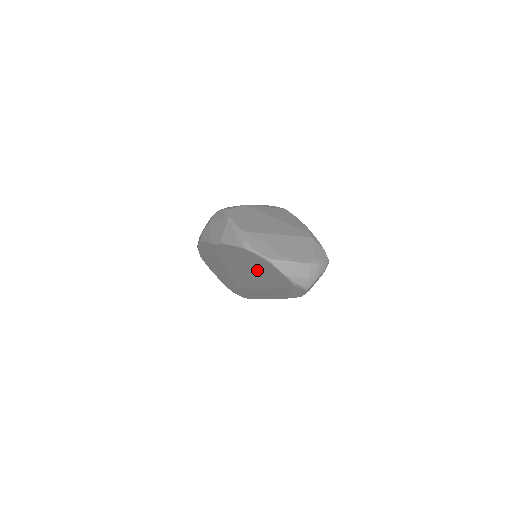
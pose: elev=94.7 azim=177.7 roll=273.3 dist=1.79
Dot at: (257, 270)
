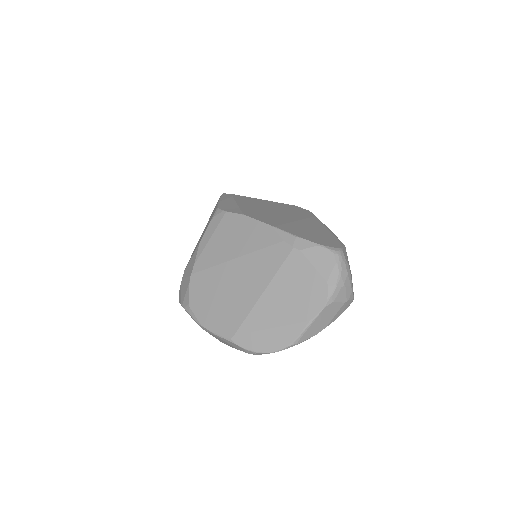
Dot at: occluded
